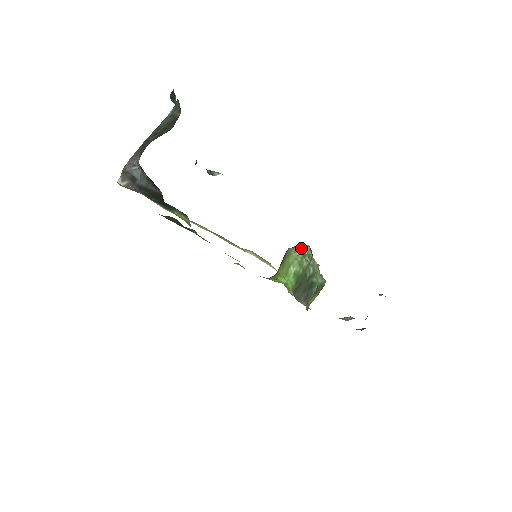
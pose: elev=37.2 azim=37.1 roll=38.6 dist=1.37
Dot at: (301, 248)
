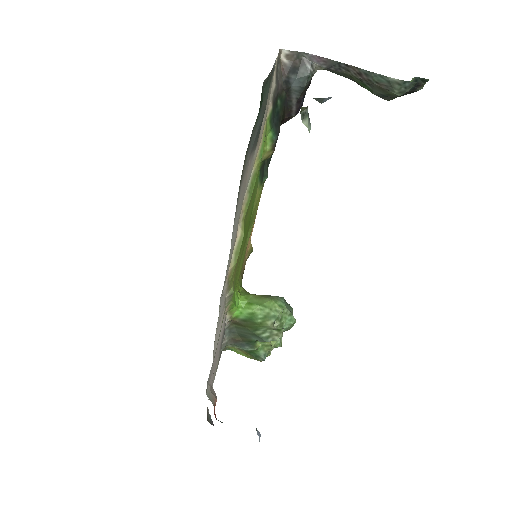
Dot at: (288, 313)
